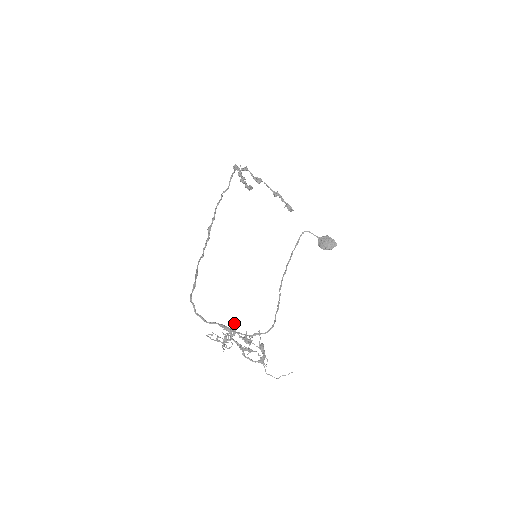
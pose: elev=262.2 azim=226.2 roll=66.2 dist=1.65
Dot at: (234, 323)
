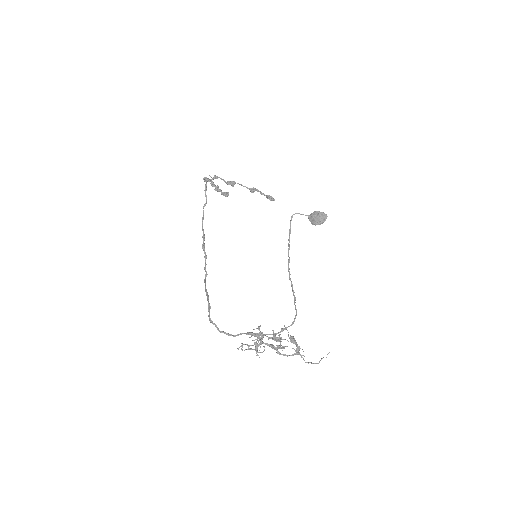
Dot at: (259, 327)
